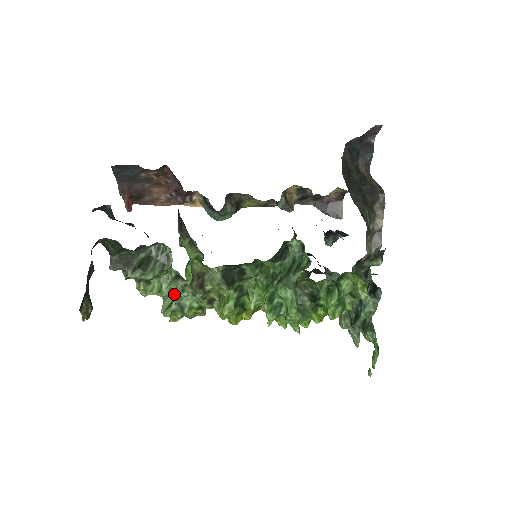
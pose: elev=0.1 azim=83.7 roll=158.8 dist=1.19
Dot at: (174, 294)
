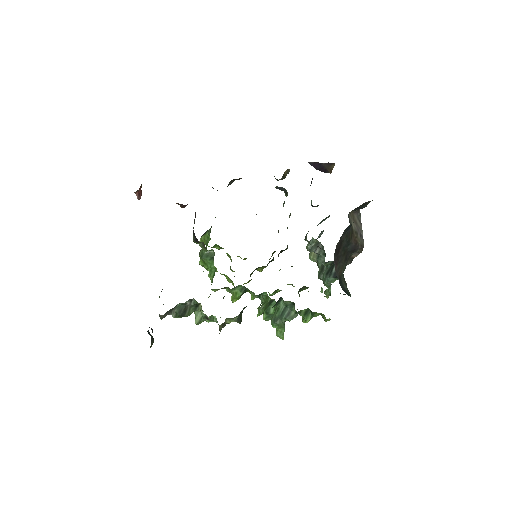
Dot at: occluded
